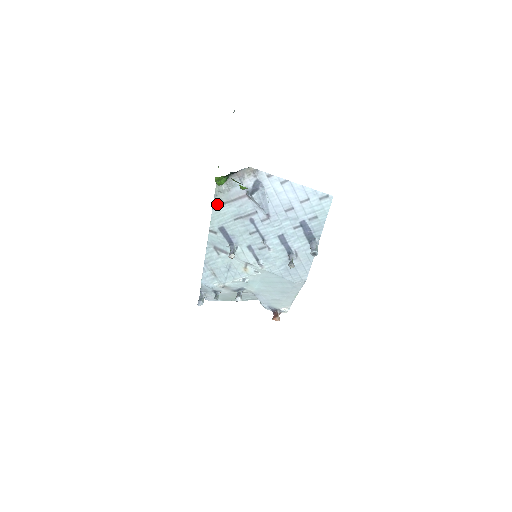
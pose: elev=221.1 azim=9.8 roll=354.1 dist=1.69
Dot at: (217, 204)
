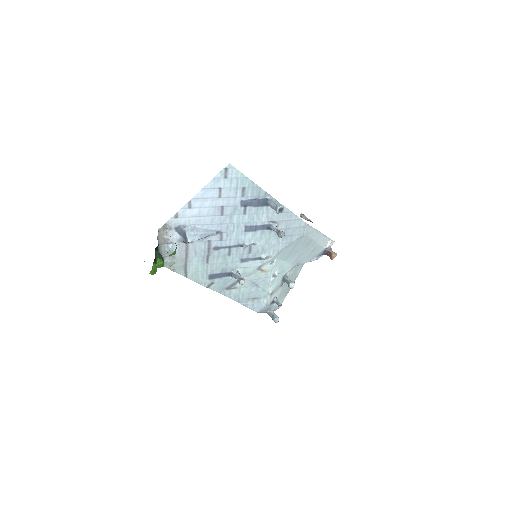
Dot at: (183, 272)
